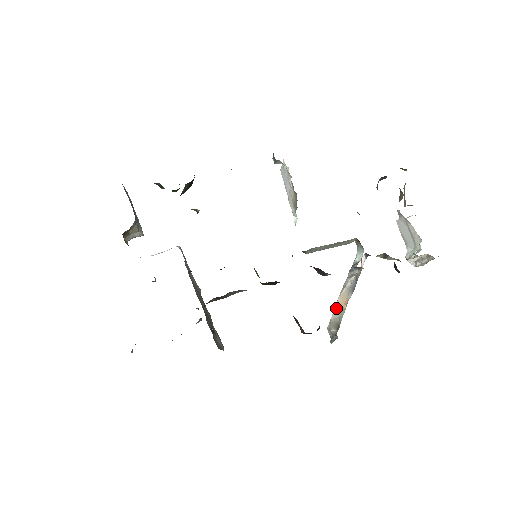
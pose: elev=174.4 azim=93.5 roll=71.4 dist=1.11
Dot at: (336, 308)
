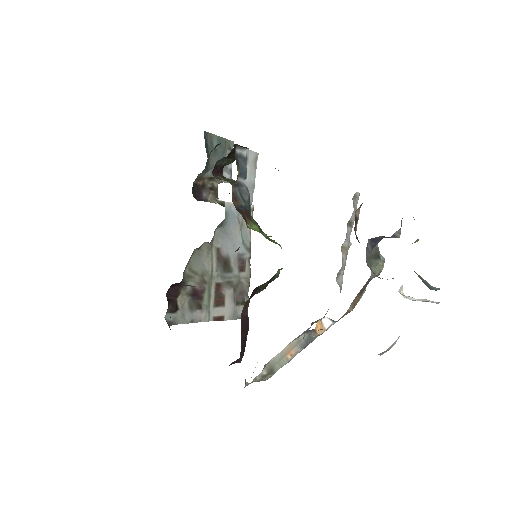
Dot at: (281, 352)
